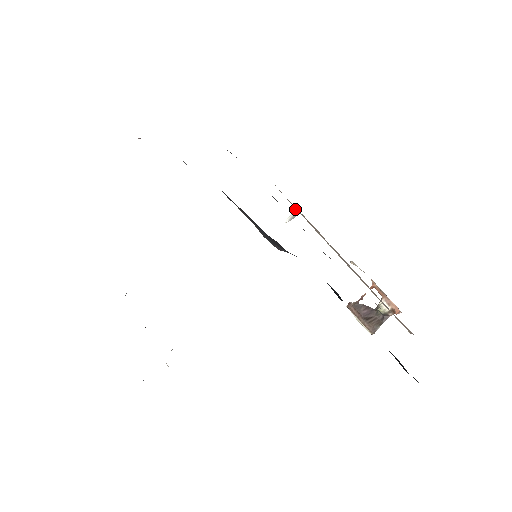
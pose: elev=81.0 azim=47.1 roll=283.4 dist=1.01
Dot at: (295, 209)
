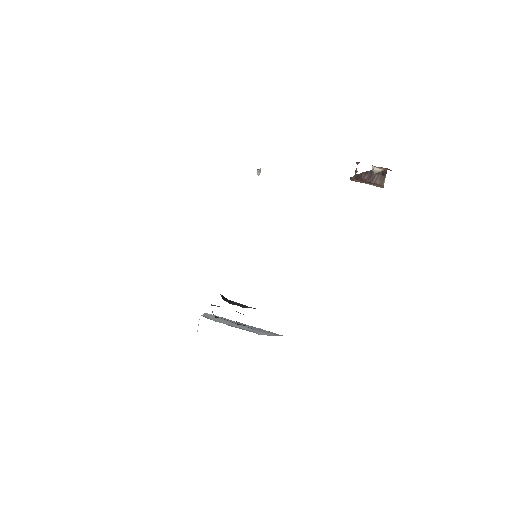
Dot at: occluded
